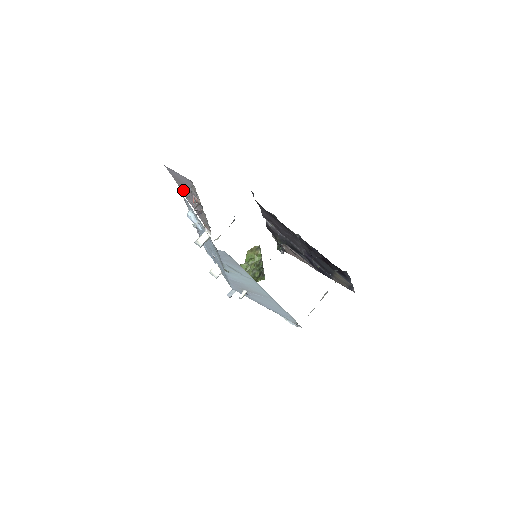
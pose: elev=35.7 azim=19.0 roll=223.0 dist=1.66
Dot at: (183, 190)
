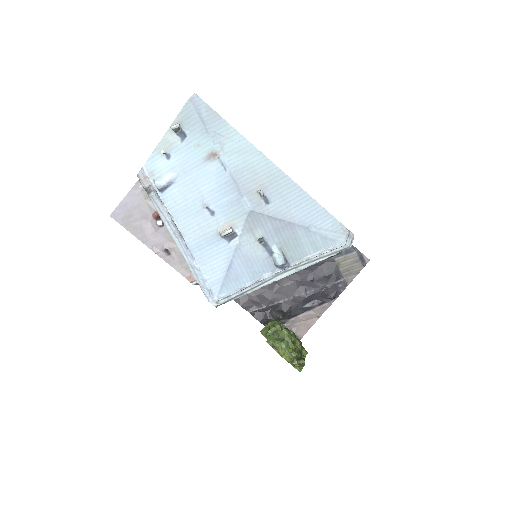
Dot at: (141, 235)
